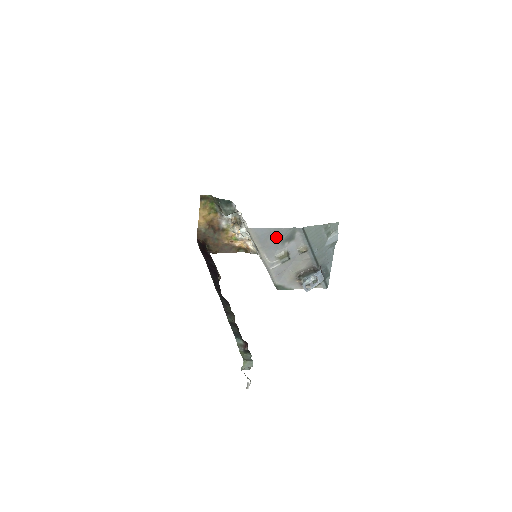
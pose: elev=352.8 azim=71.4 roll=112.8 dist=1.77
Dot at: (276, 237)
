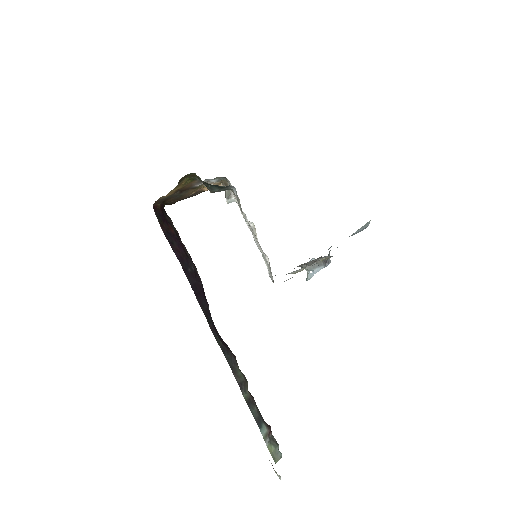
Dot at: occluded
